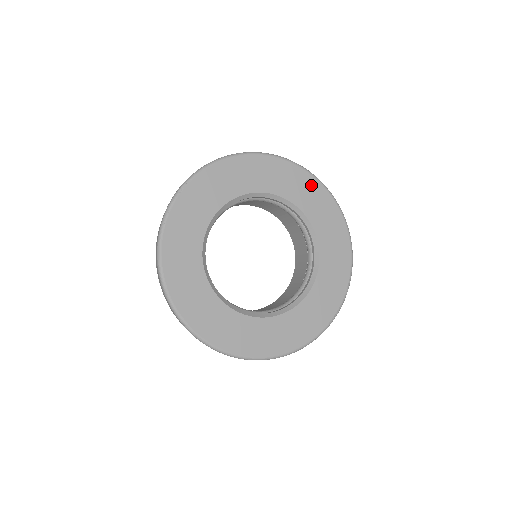
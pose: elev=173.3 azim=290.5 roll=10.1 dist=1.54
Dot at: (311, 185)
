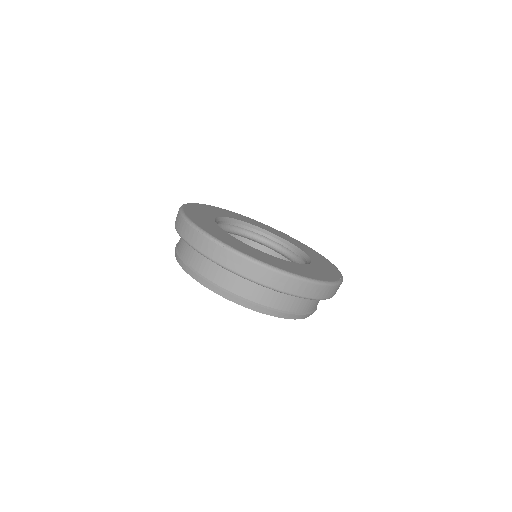
Dot at: (281, 233)
